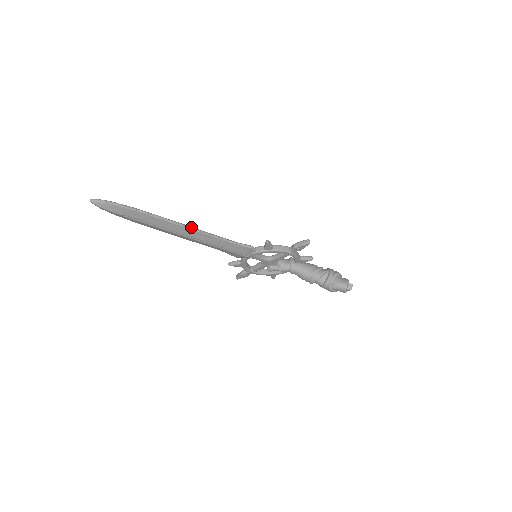
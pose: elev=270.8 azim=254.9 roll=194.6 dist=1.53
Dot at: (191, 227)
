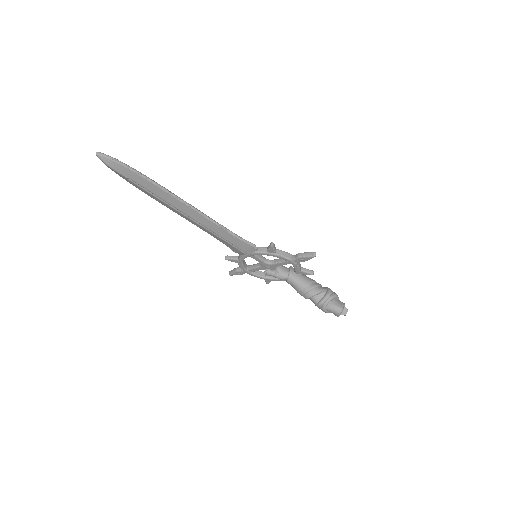
Dot at: (196, 209)
